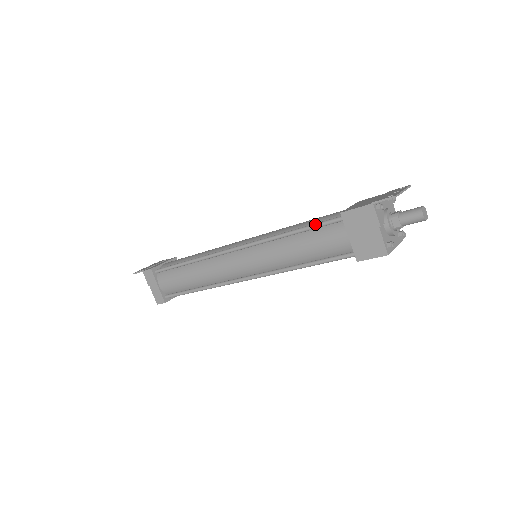
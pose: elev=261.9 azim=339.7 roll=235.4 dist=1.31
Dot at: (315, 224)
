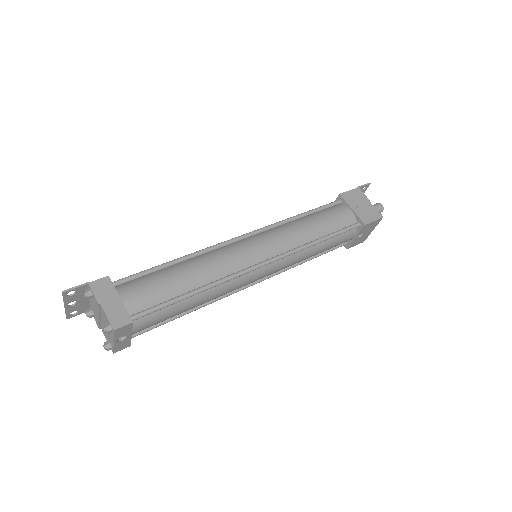
Dot at: (320, 206)
